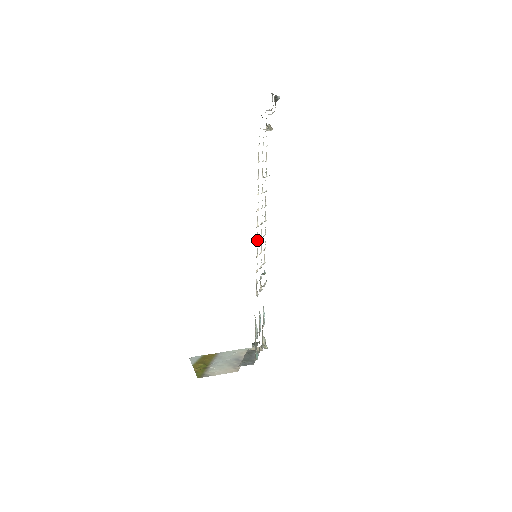
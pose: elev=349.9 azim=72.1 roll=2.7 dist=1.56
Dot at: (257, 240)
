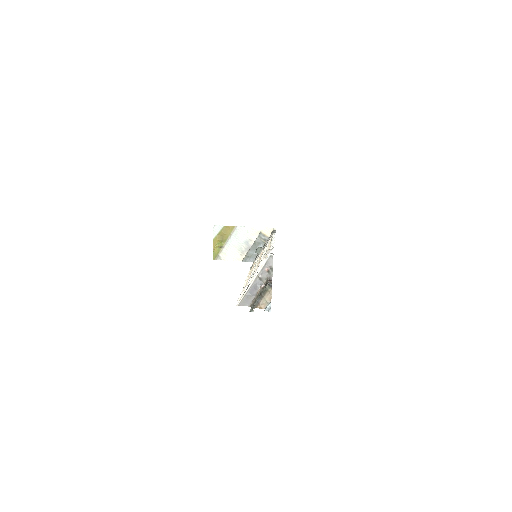
Dot at: occluded
